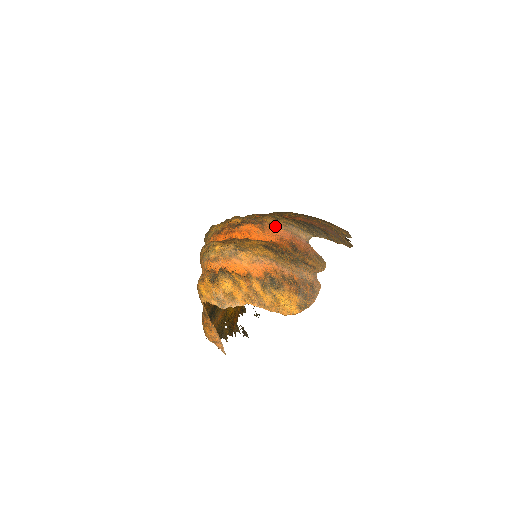
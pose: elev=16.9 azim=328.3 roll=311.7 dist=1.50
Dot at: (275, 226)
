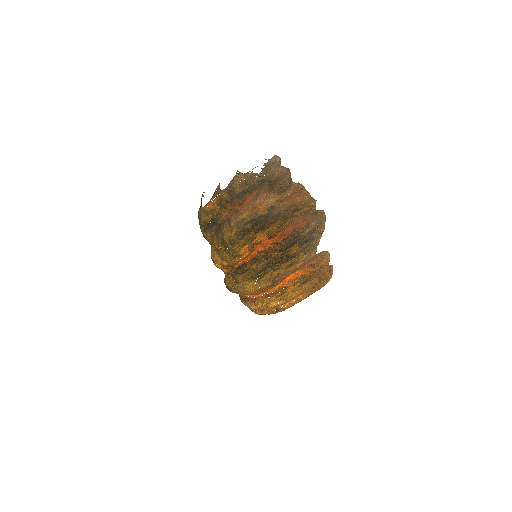
Dot at: occluded
